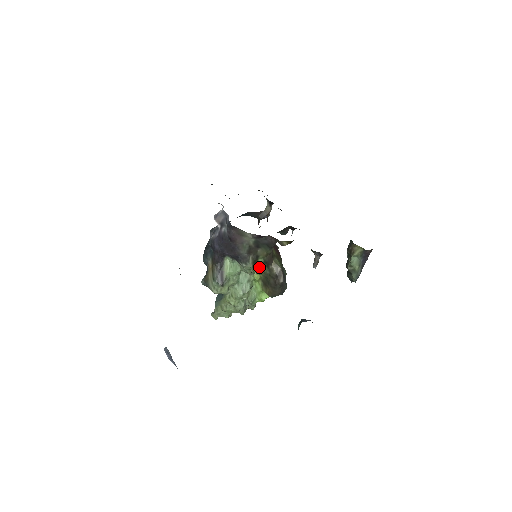
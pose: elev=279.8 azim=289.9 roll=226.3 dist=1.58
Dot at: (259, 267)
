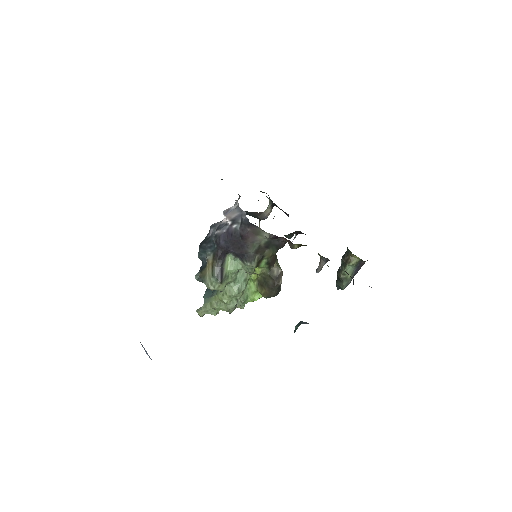
Dot at: (261, 267)
